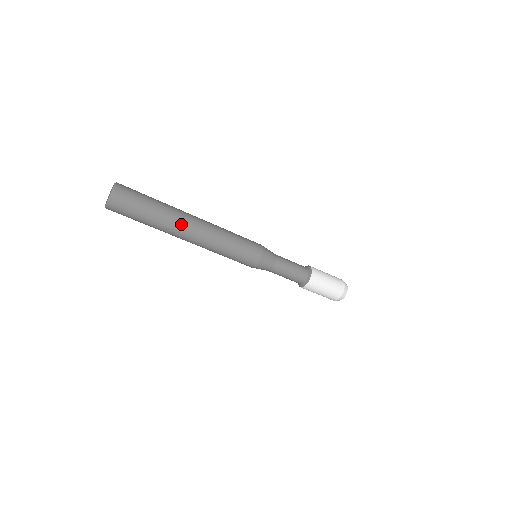
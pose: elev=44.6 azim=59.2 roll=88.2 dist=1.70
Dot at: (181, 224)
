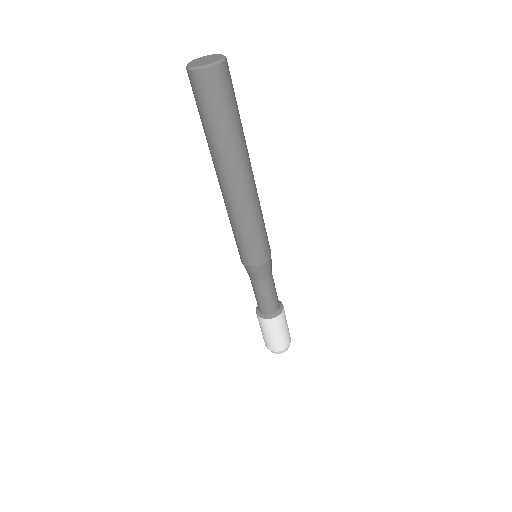
Dot at: occluded
